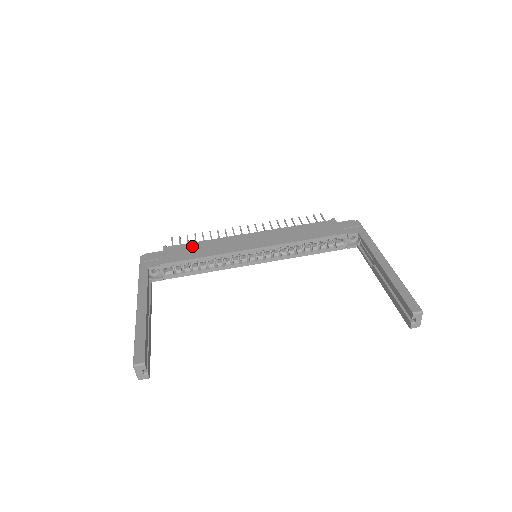
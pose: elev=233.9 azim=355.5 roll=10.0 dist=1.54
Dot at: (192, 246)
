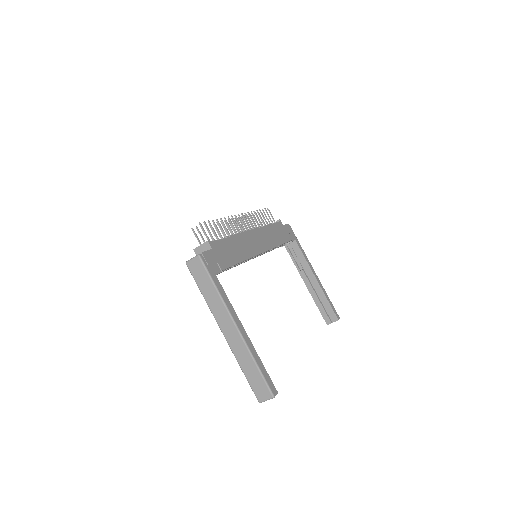
Dot at: (228, 244)
